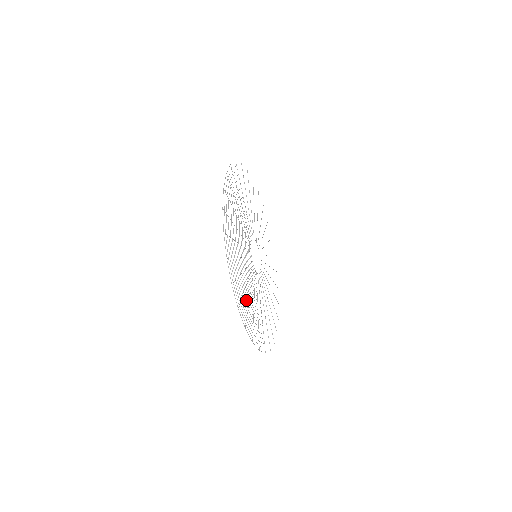
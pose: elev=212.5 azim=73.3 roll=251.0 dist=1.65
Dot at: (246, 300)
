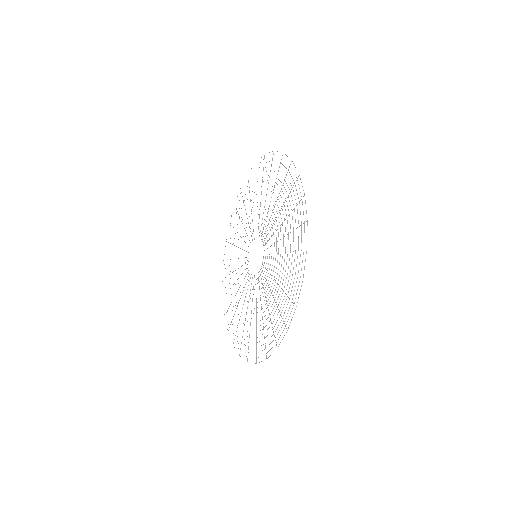
Dot at: occluded
